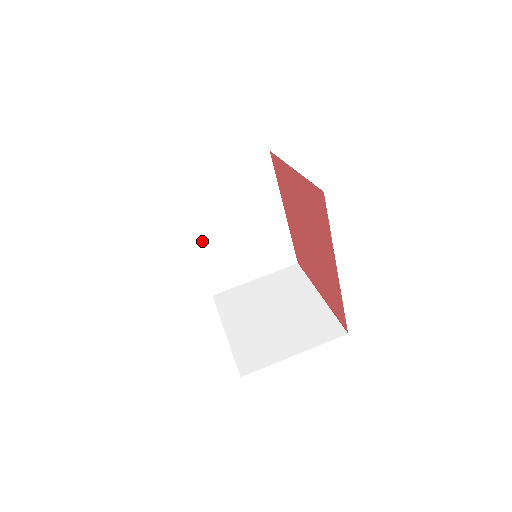
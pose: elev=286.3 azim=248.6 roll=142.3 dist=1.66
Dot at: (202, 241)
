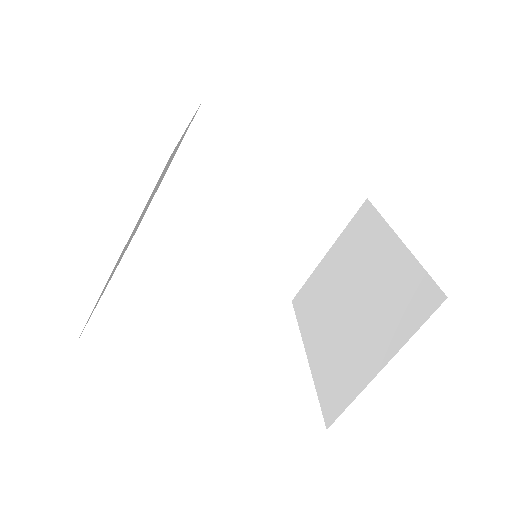
Dot at: (225, 256)
